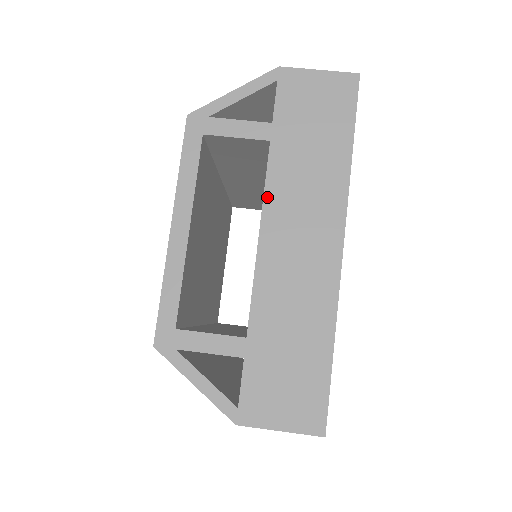
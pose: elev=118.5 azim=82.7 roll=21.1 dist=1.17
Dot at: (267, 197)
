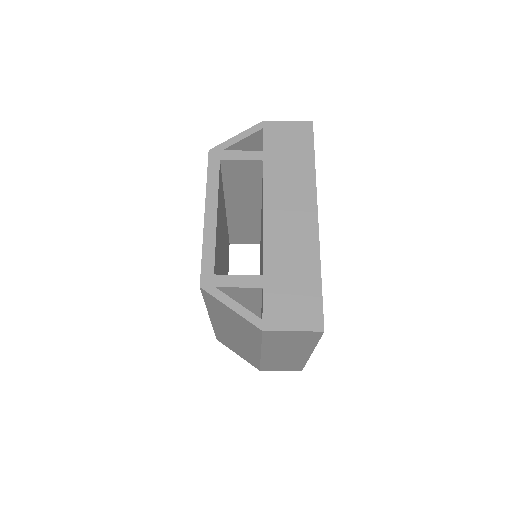
Dot at: (265, 191)
